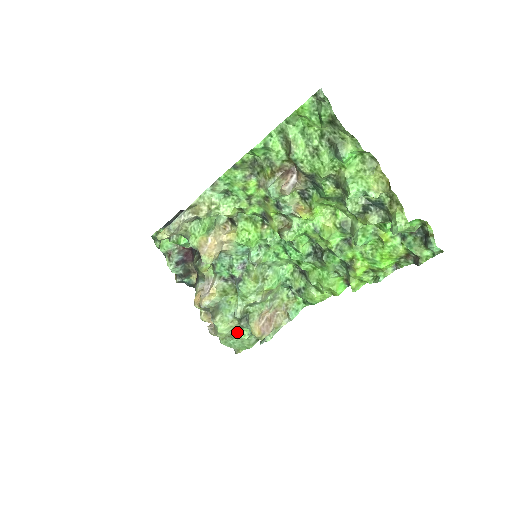
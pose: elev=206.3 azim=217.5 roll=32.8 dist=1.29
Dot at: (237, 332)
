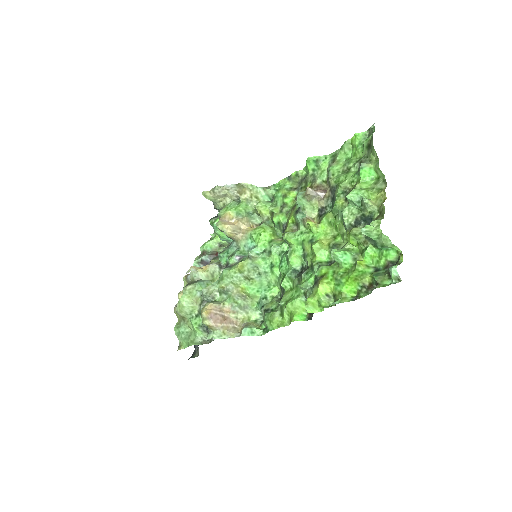
Dot at: (193, 317)
